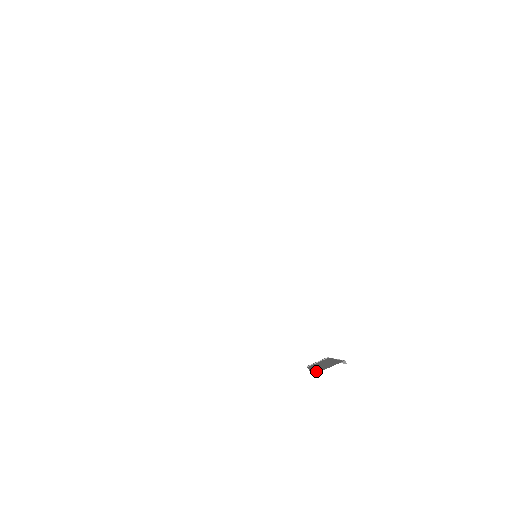
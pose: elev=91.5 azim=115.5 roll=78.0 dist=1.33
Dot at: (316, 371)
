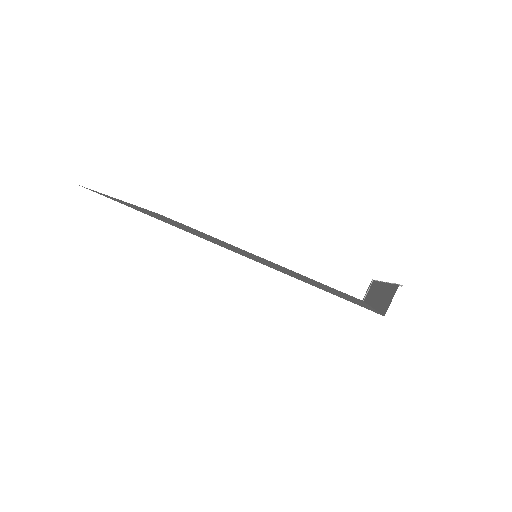
Dot at: (382, 309)
